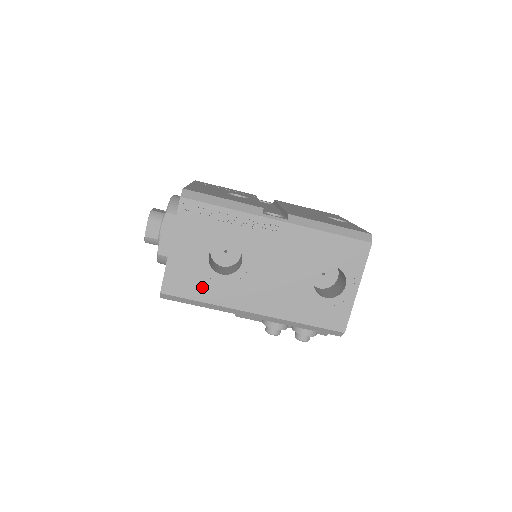
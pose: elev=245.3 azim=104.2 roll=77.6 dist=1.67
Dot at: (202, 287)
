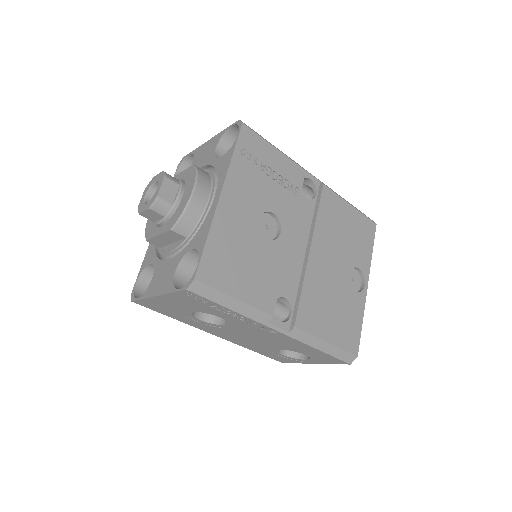
Dot at: (176, 315)
